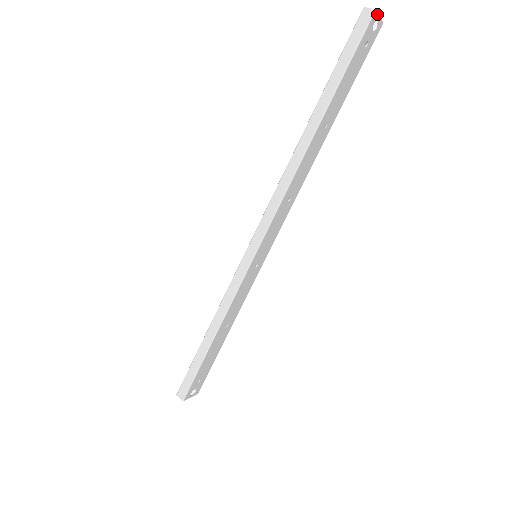
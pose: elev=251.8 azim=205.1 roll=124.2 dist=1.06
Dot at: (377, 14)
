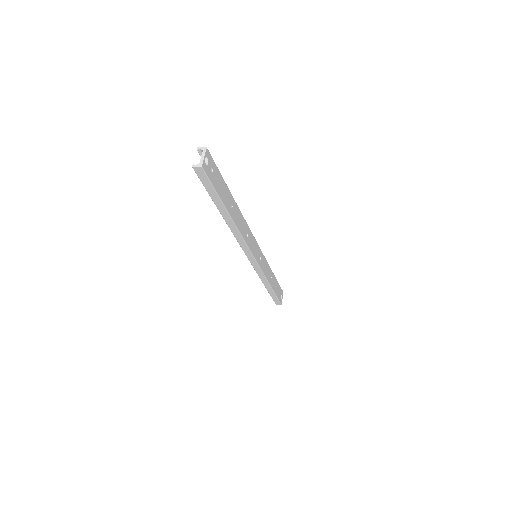
Dot at: (203, 162)
